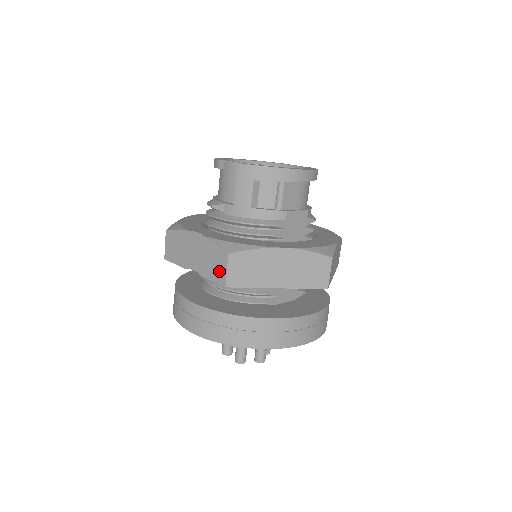
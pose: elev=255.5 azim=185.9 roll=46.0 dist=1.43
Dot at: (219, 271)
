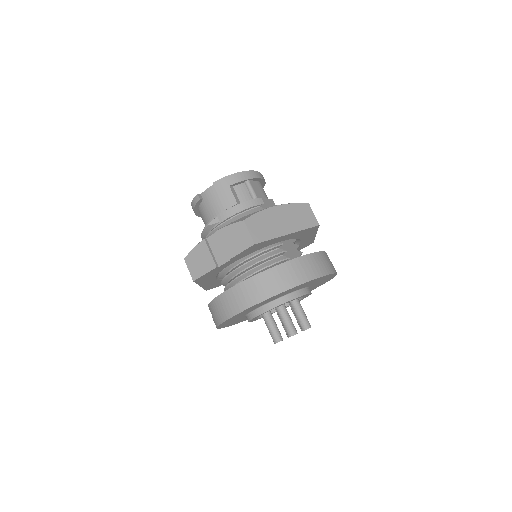
Dot at: (243, 239)
